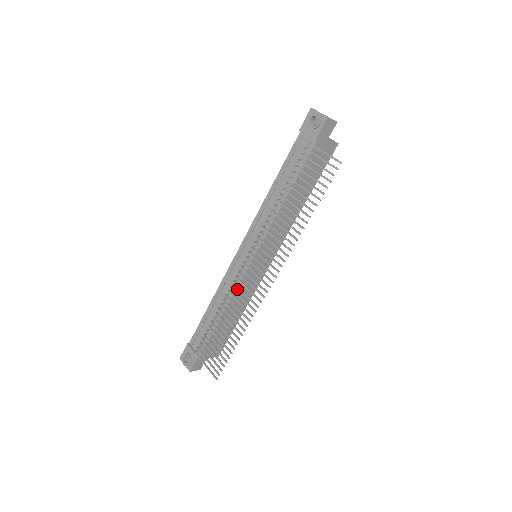
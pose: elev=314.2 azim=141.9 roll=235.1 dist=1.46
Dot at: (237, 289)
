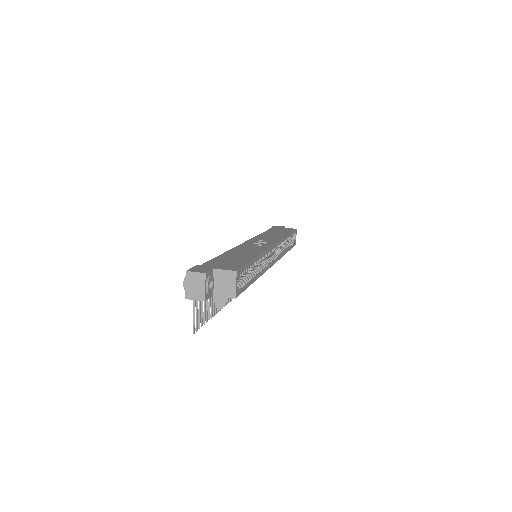
Dot at: occluded
